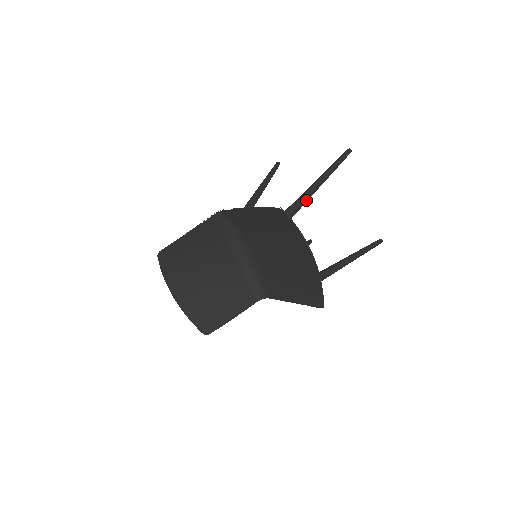
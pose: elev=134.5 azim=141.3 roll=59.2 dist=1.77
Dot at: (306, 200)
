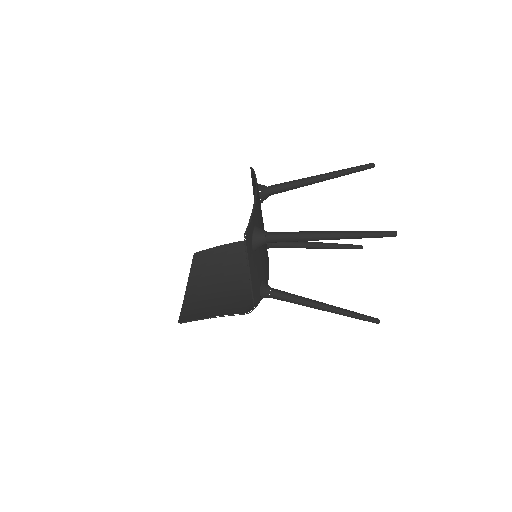
Dot at: (294, 182)
